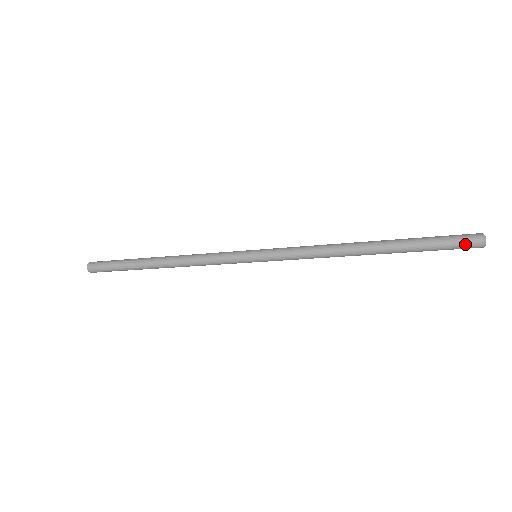
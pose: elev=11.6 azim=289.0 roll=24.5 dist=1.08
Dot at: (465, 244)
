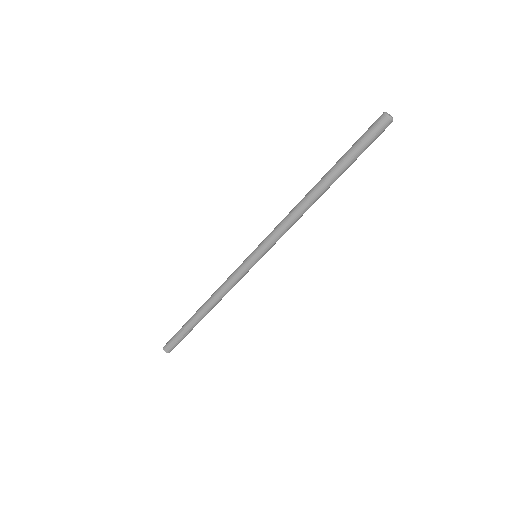
Dot at: (375, 129)
